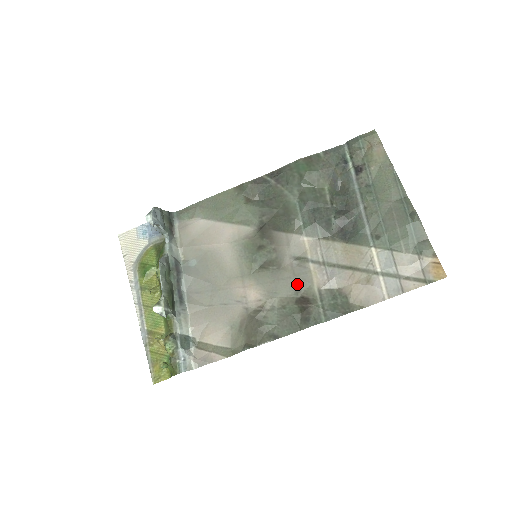
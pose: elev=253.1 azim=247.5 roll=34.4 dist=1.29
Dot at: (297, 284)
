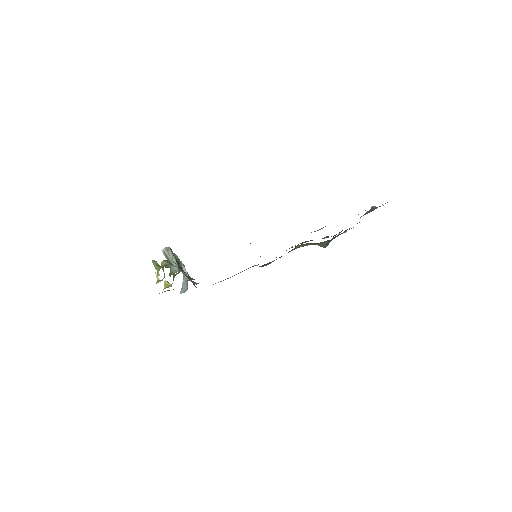
Dot at: occluded
